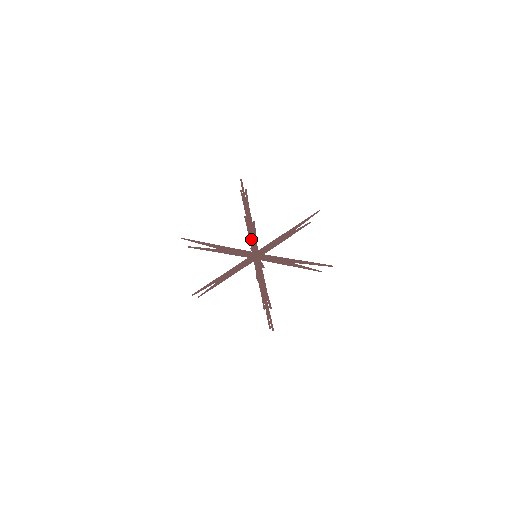
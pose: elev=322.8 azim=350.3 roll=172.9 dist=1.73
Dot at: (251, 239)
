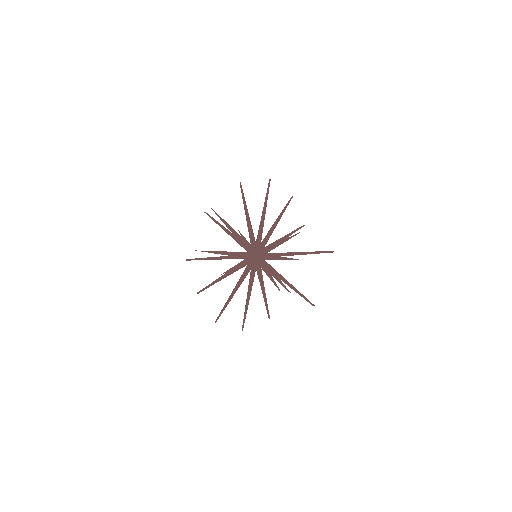
Dot at: (250, 236)
